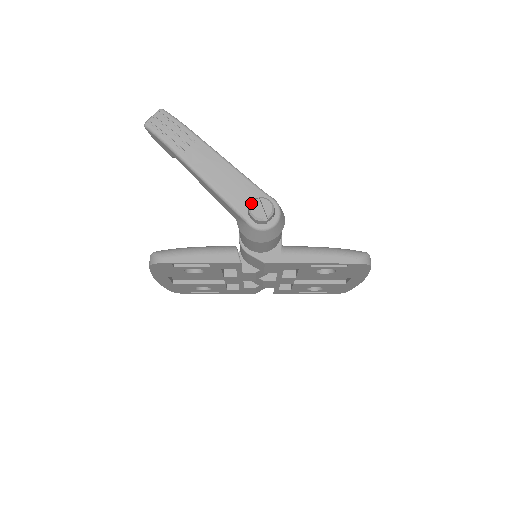
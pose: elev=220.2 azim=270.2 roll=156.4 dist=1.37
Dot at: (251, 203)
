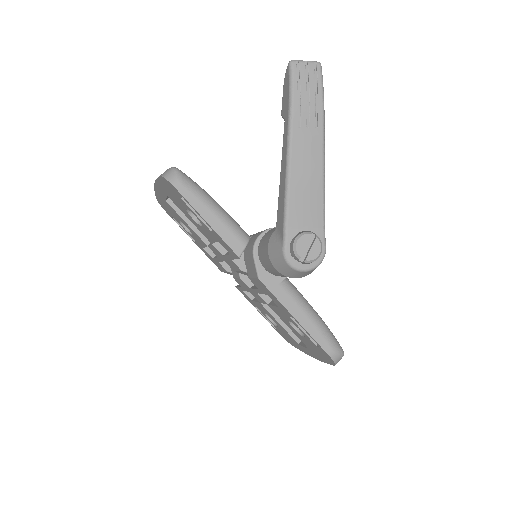
Dot at: (305, 233)
